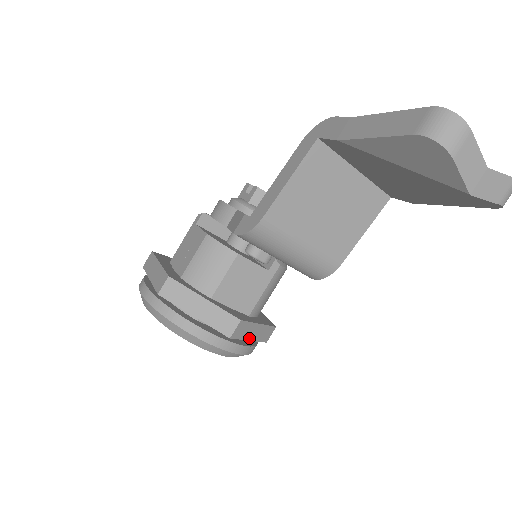
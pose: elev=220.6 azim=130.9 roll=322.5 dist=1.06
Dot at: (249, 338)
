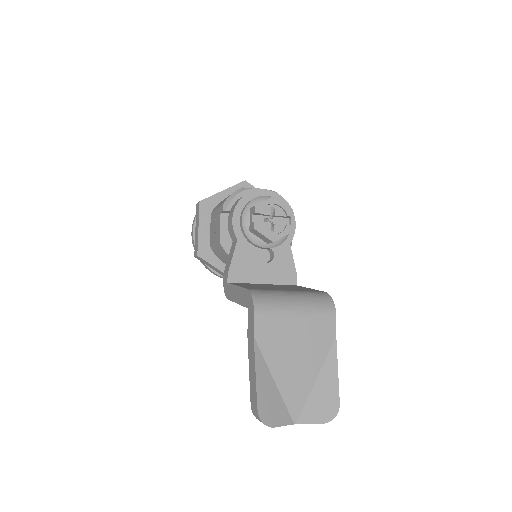
Dot at: occluded
